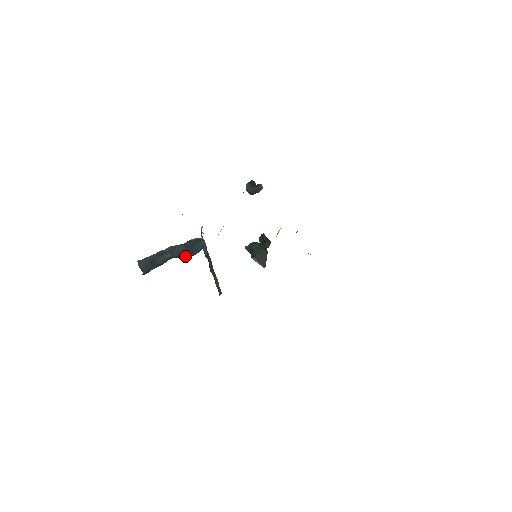
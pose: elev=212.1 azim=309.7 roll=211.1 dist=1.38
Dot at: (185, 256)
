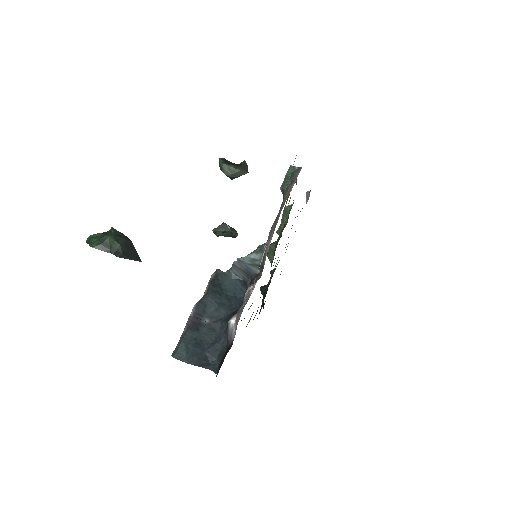
Dot at: (236, 307)
